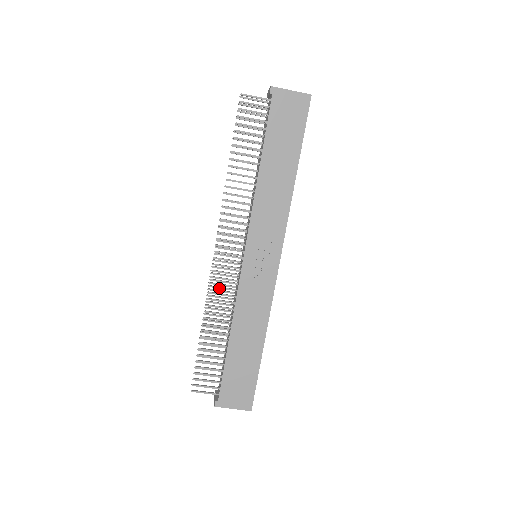
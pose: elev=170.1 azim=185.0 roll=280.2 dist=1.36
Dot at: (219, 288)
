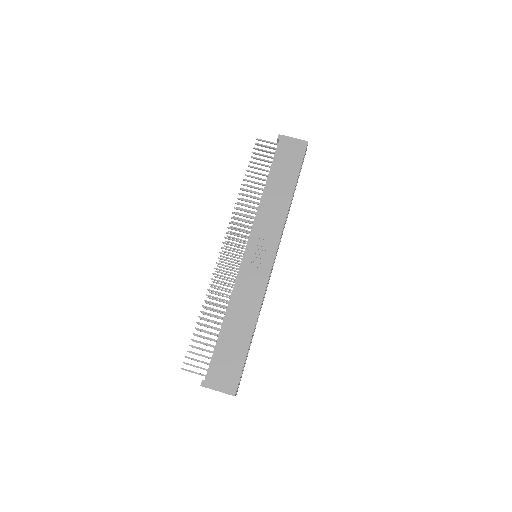
Dot at: (221, 276)
